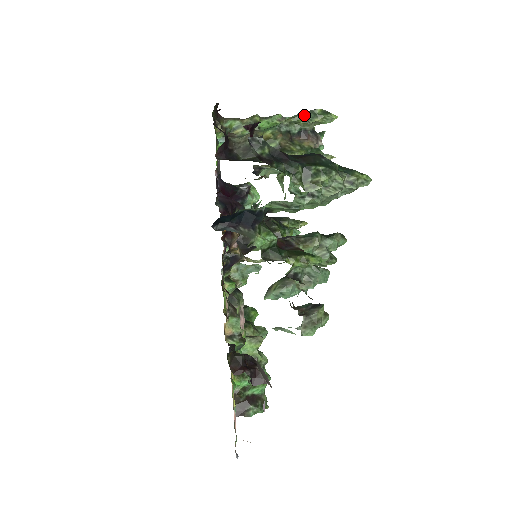
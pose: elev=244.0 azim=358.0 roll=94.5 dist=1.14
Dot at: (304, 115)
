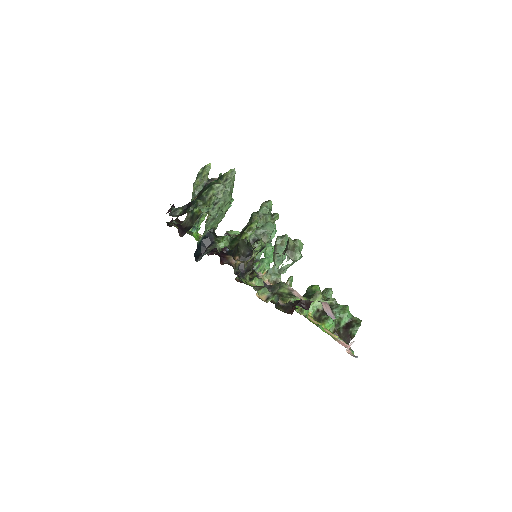
Dot at: (196, 180)
